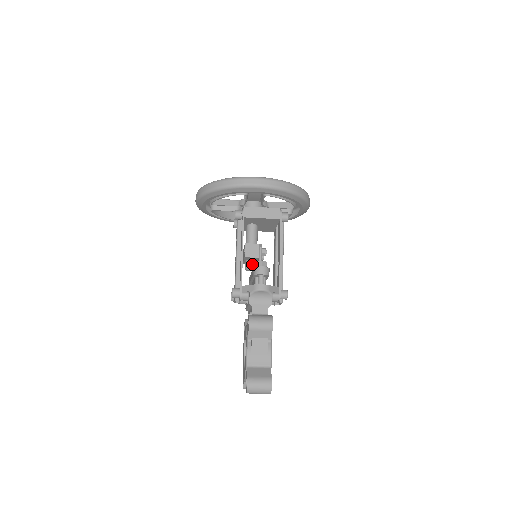
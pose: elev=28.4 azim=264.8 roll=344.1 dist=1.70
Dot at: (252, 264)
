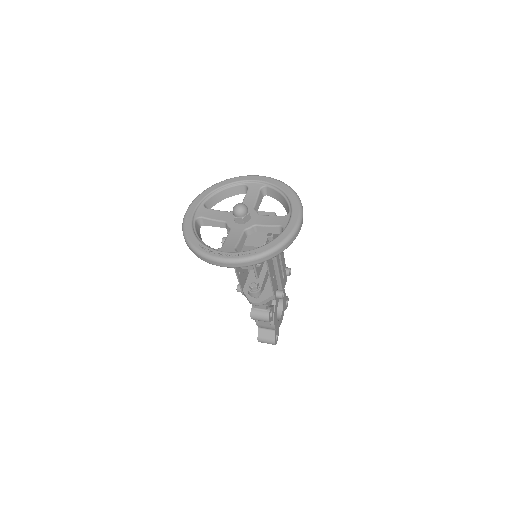
Dot at: occluded
